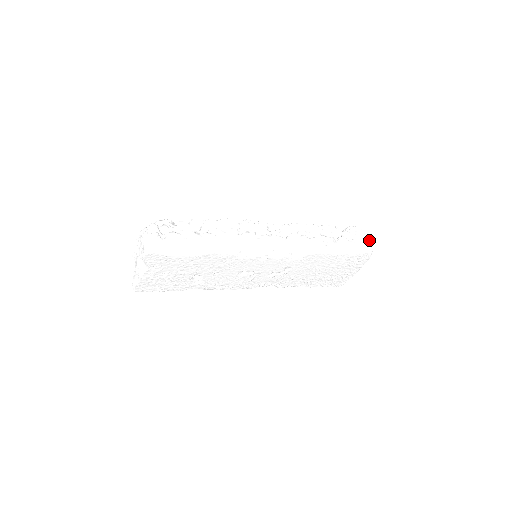
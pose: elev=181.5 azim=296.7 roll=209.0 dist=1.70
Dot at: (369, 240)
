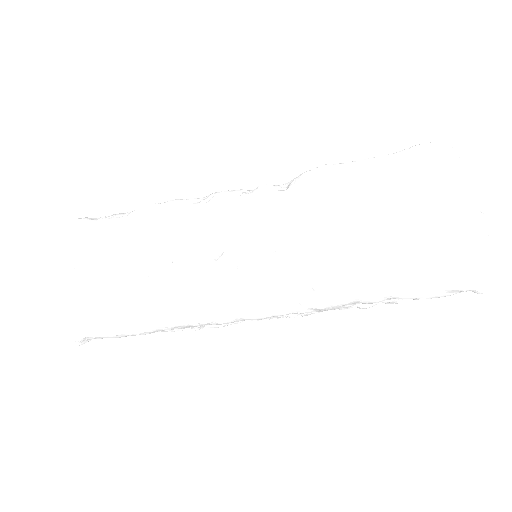
Dot at: occluded
